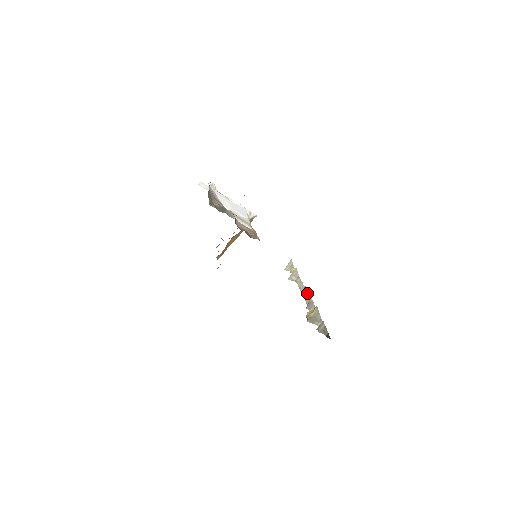
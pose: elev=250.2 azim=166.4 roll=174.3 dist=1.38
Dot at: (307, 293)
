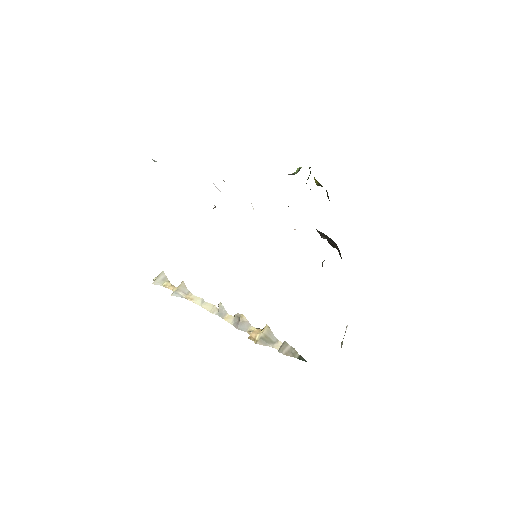
Dot at: (225, 311)
